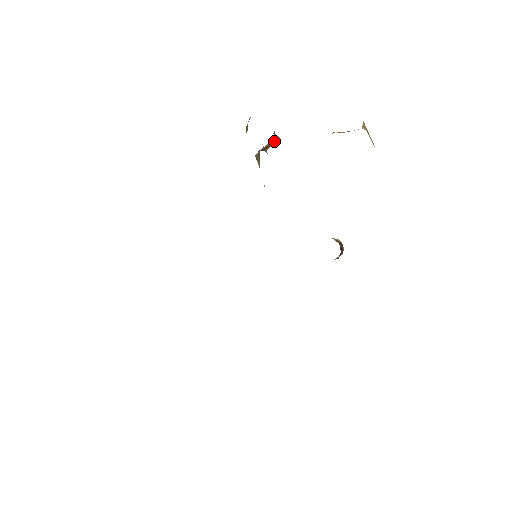
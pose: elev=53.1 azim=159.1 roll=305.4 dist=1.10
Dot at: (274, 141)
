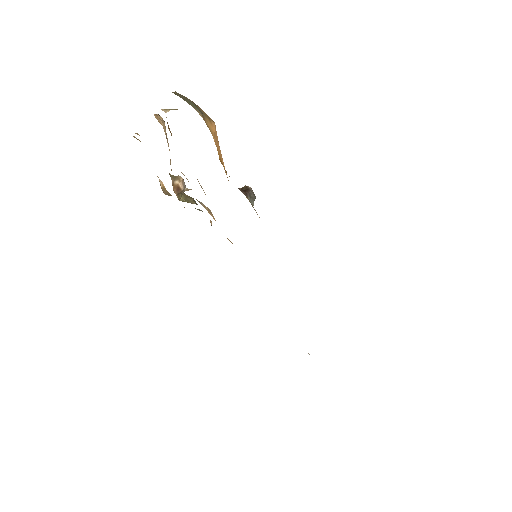
Dot at: (178, 180)
